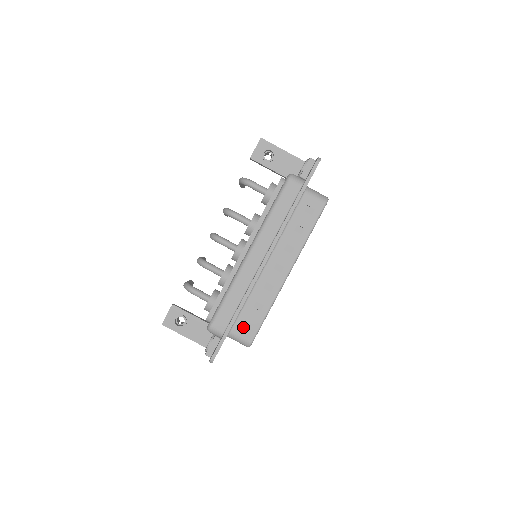
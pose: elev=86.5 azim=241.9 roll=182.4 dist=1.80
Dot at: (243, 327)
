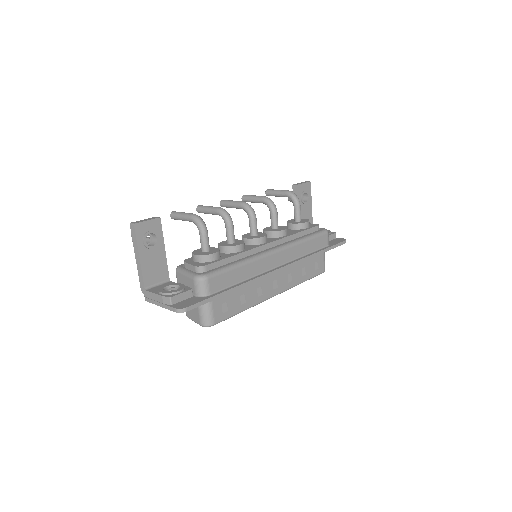
Dot at: (221, 305)
